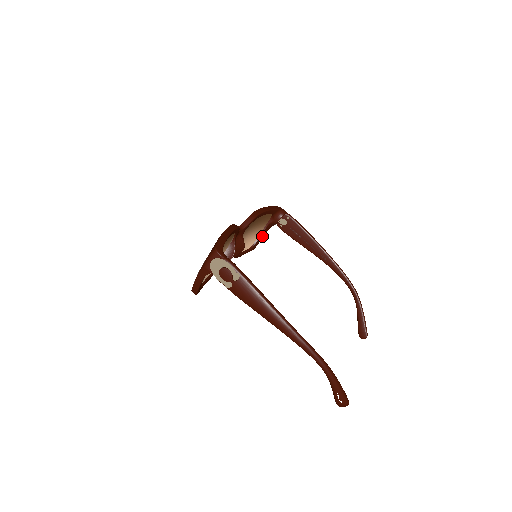
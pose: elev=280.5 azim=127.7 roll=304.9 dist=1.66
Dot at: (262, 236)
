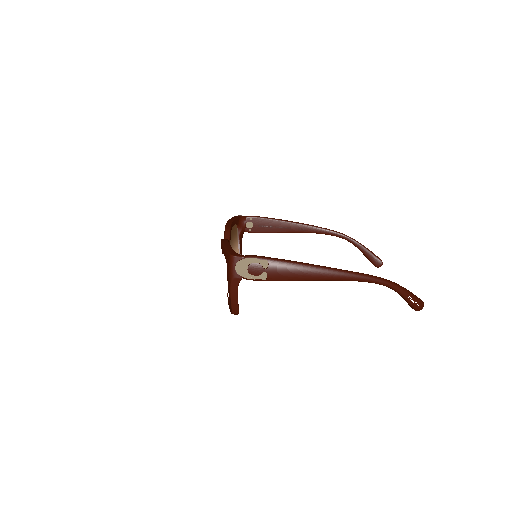
Dot at: (241, 250)
